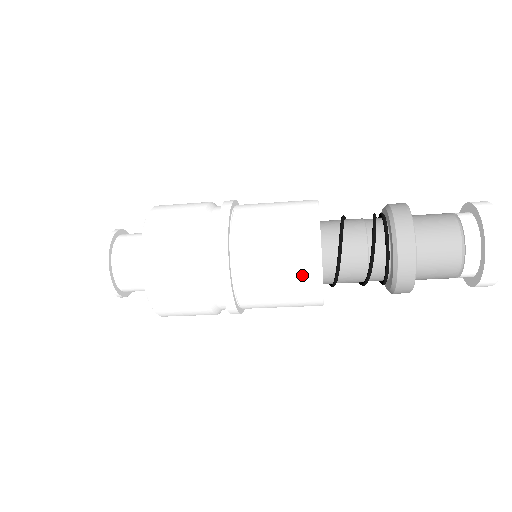
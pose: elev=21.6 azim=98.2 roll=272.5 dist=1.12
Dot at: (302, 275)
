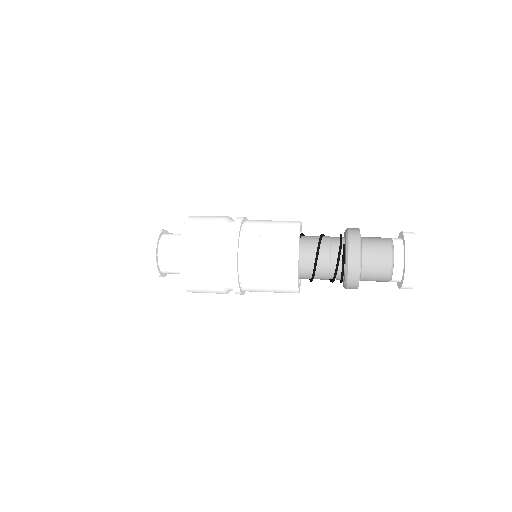
Dot at: occluded
